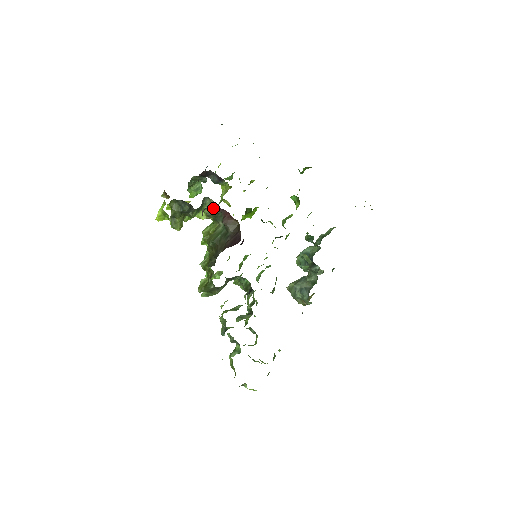
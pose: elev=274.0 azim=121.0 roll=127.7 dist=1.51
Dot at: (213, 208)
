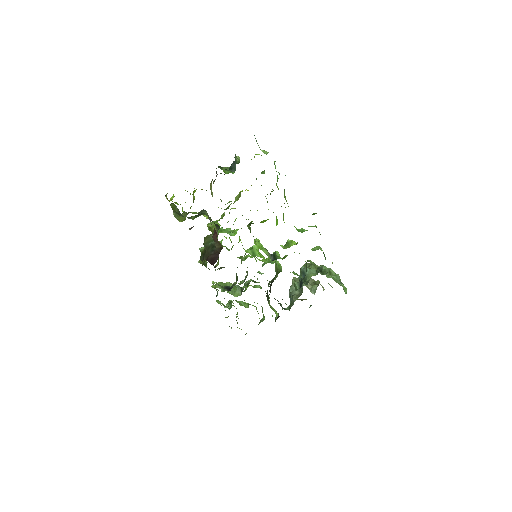
Dot at: occluded
